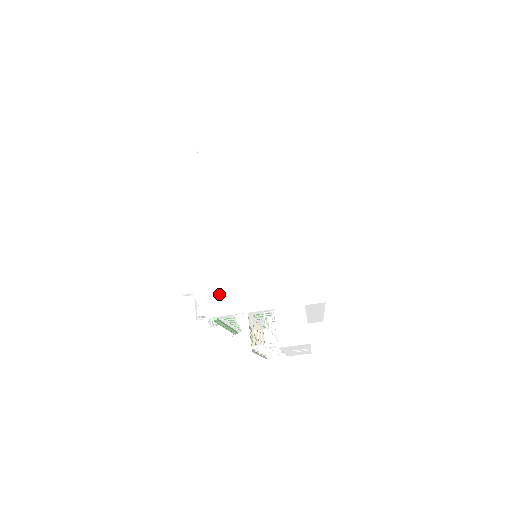
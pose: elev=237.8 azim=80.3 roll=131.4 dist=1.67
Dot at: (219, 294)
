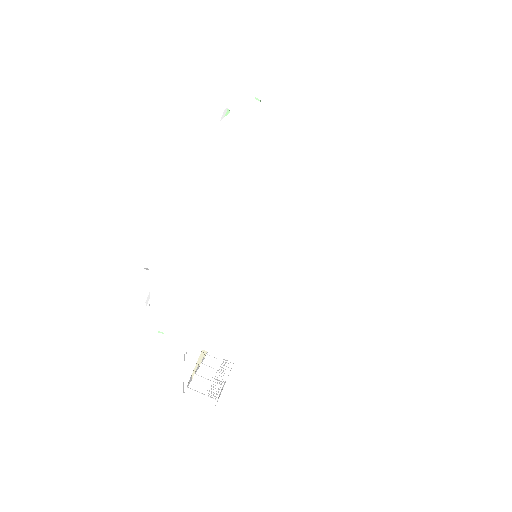
Dot at: (181, 308)
